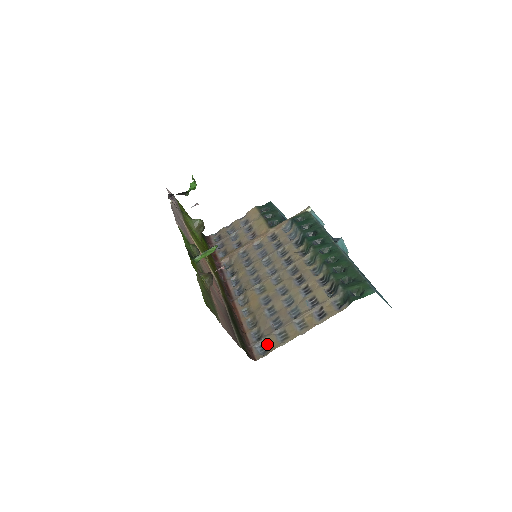
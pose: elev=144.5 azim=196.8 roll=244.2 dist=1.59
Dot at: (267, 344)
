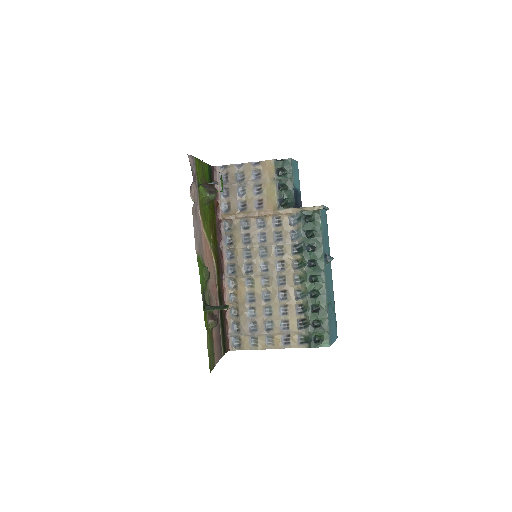
Dot at: (241, 342)
